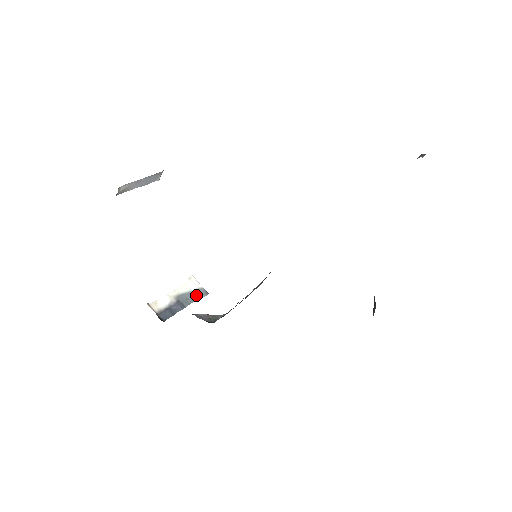
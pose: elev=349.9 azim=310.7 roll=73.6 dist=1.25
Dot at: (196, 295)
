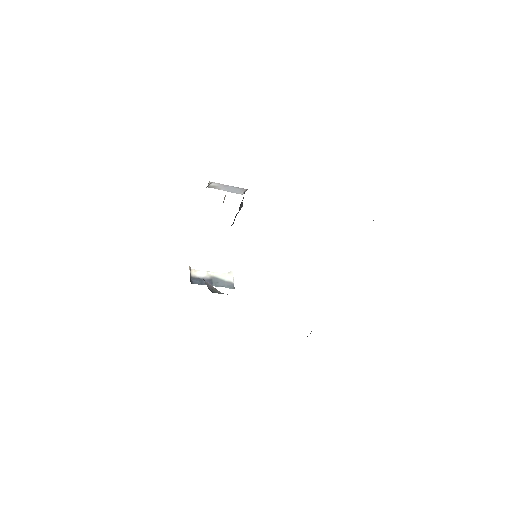
Dot at: (226, 284)
